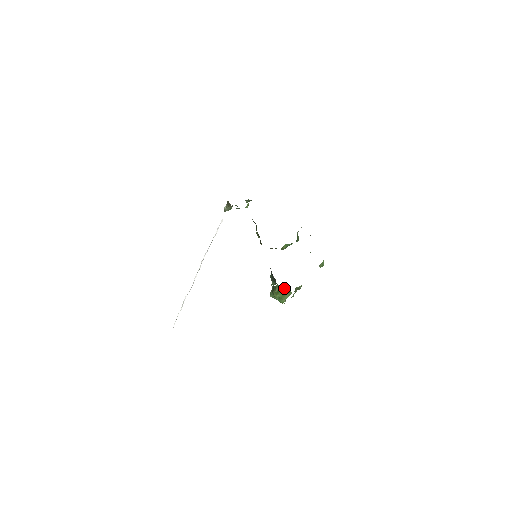
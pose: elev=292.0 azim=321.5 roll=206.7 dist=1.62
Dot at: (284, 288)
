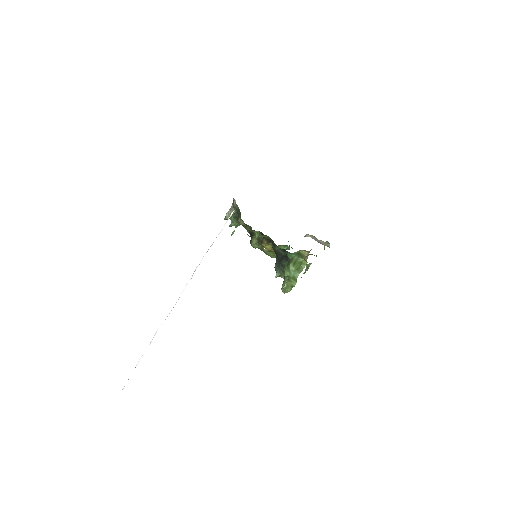
Dot at: (304, 252)
